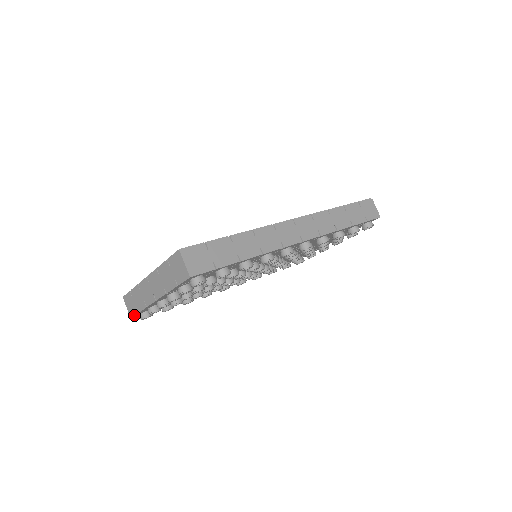
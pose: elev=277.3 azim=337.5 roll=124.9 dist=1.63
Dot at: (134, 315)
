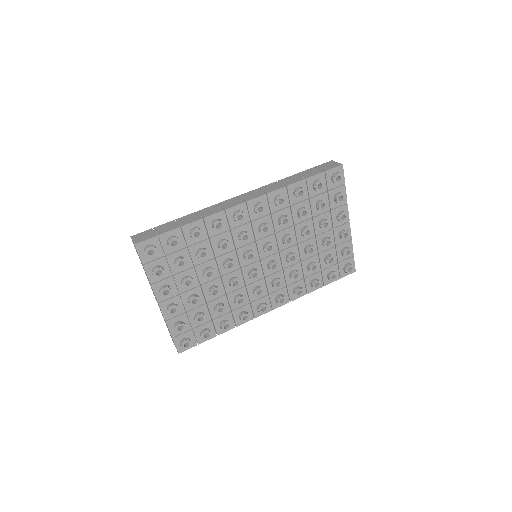
Dot at: (175, 345)
